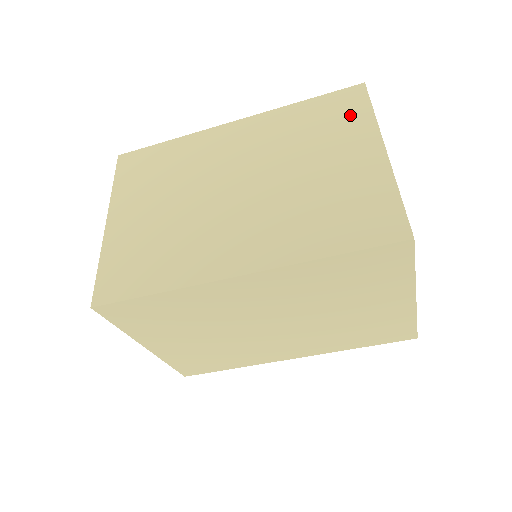
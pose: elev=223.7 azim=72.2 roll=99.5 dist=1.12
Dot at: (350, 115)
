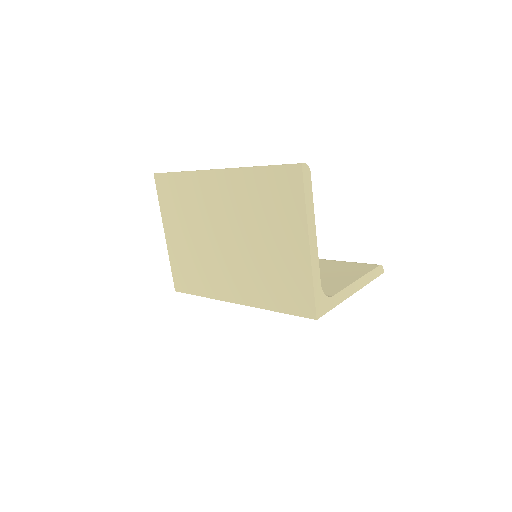
Dot at: (290, 200)
